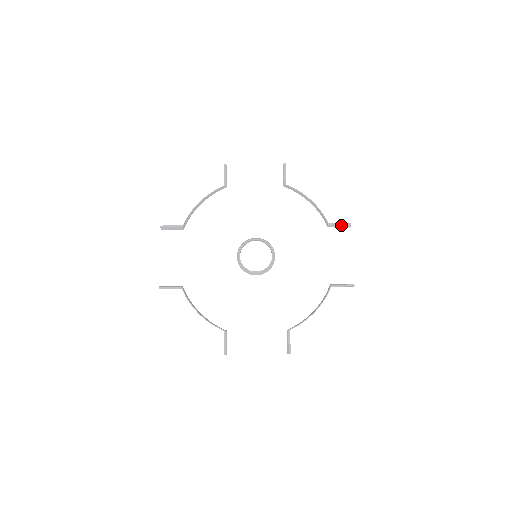
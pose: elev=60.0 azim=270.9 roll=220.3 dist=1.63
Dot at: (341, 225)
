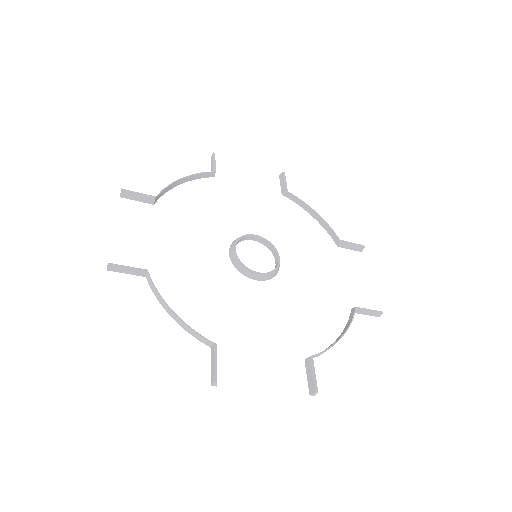
Dot at: (353, 246)
